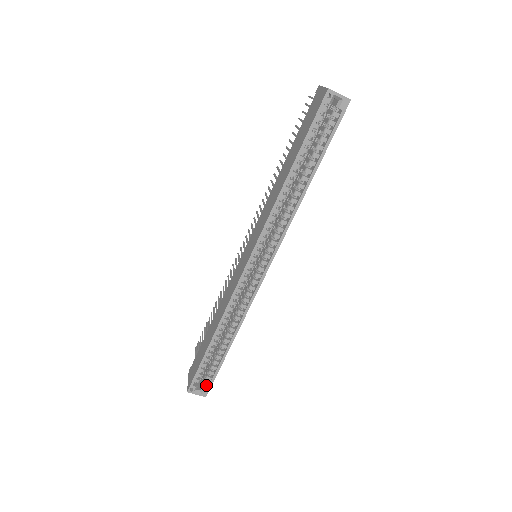
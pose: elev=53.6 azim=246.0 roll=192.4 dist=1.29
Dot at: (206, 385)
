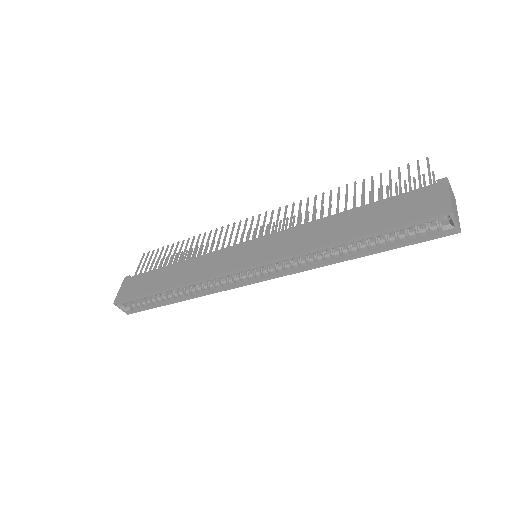
Dot at: occluded
